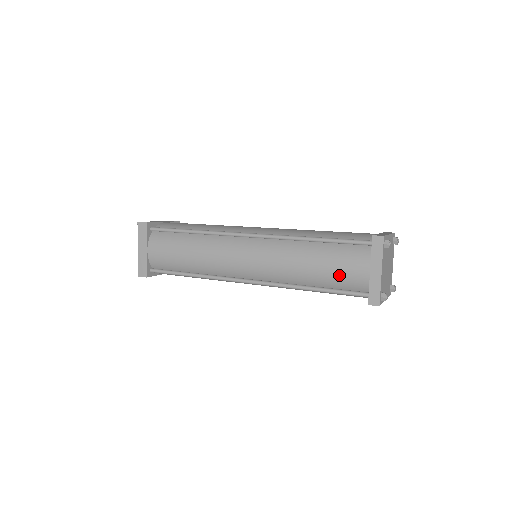
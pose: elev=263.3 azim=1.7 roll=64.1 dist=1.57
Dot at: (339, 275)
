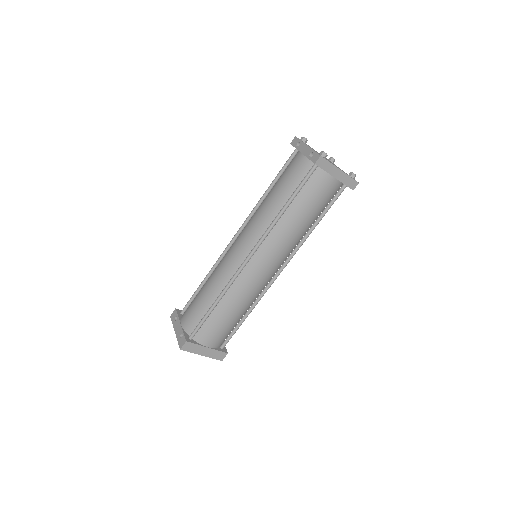
Dot at: (322, 202)
